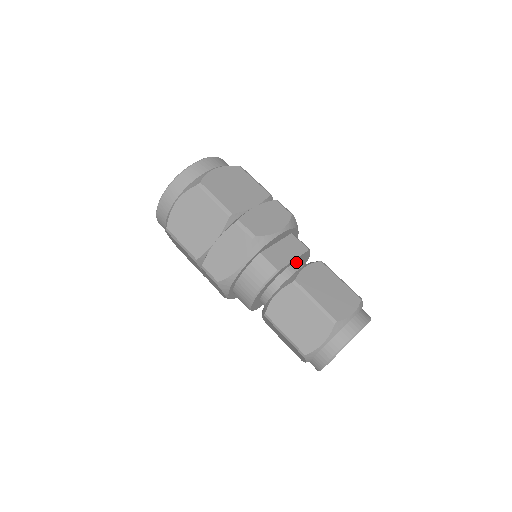
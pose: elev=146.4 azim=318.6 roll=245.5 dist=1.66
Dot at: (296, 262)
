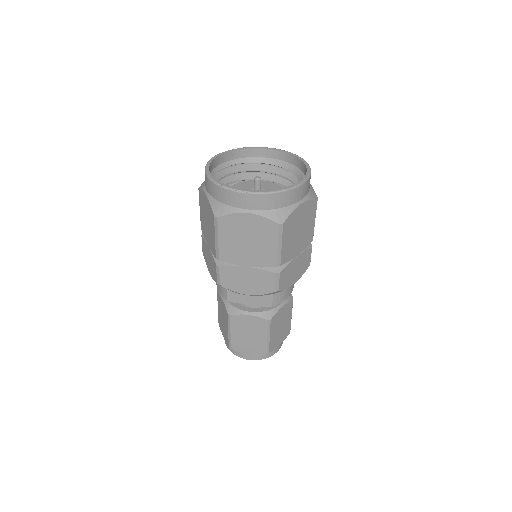
Dot at: occluded
